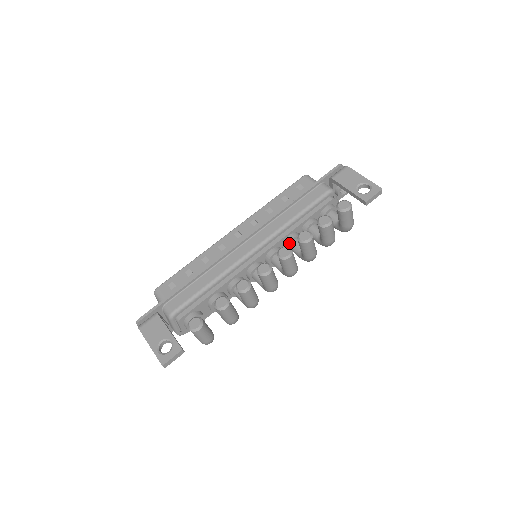
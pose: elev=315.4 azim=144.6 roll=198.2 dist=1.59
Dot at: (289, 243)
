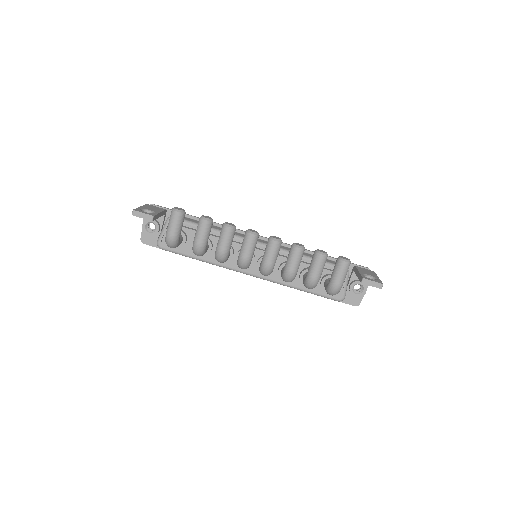
Dot at: occluded
